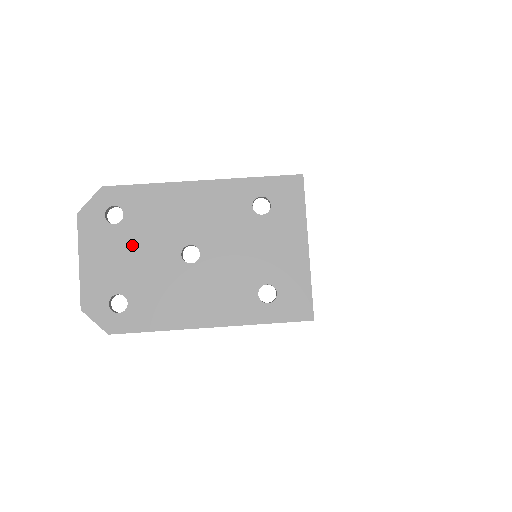
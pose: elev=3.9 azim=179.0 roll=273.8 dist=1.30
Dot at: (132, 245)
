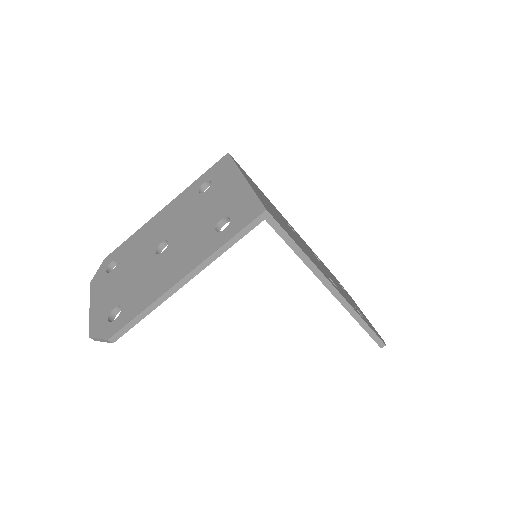
Dot at: (123, 273)
